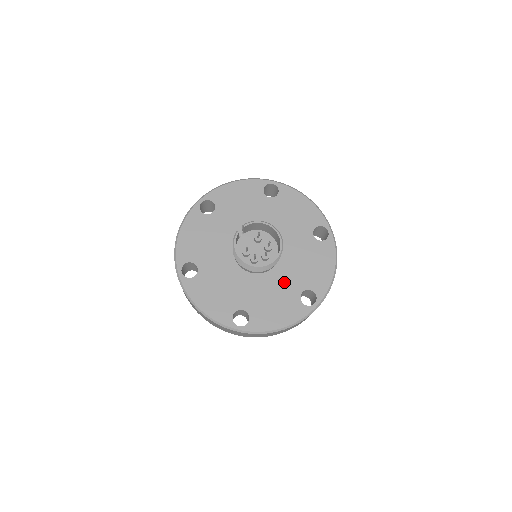
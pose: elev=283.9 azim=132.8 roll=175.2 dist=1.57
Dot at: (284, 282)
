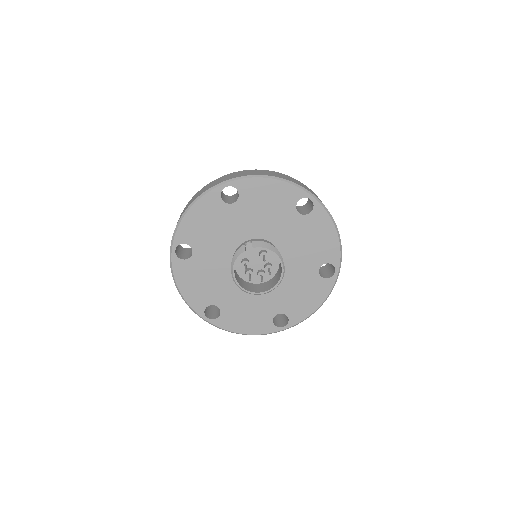
Dot at: (267, 299)
